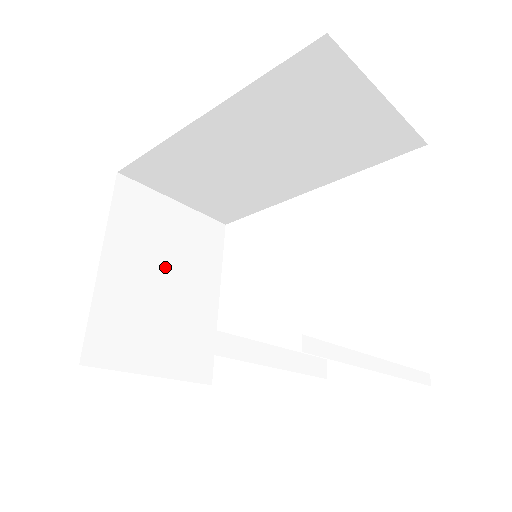
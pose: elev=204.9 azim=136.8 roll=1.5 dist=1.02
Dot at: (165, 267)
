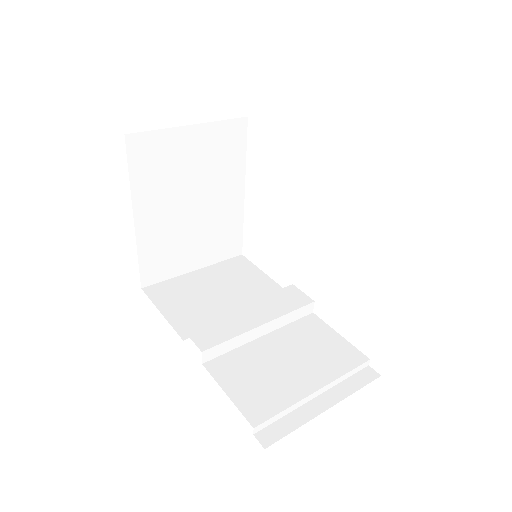
Dot at: (190, 193)
